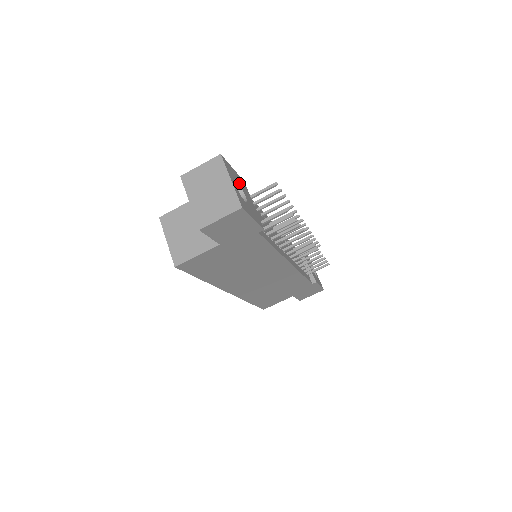
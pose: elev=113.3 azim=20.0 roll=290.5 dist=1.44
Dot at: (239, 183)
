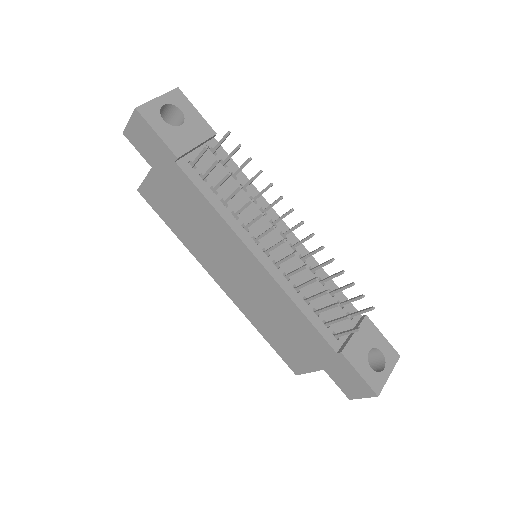
Dot at: (187, 117)
